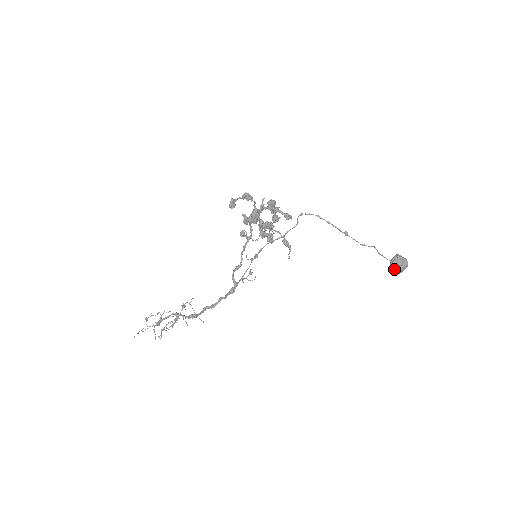
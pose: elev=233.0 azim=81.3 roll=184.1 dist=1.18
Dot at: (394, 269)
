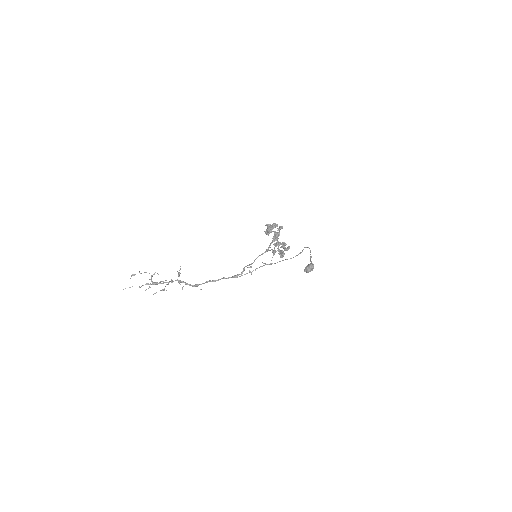
Dot at: (309, 271)
